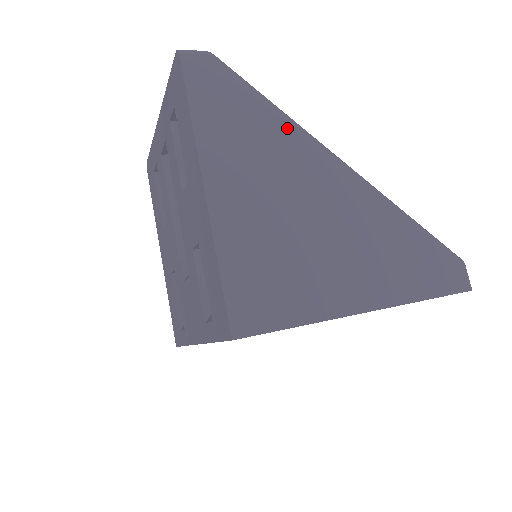
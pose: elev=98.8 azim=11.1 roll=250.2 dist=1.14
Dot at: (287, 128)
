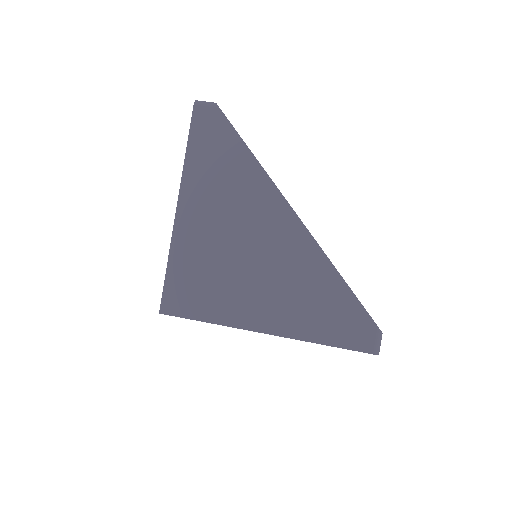
Dot at: (257, 175)
